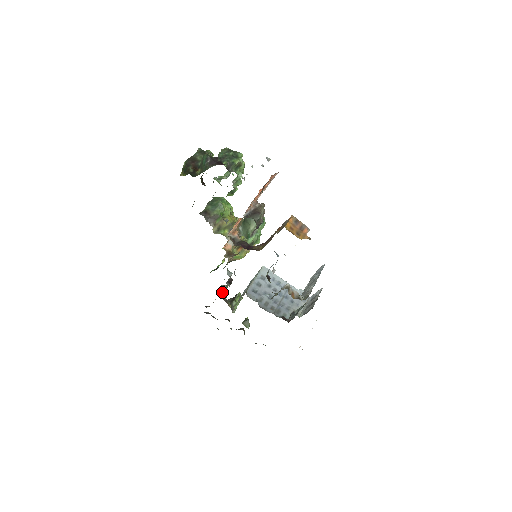
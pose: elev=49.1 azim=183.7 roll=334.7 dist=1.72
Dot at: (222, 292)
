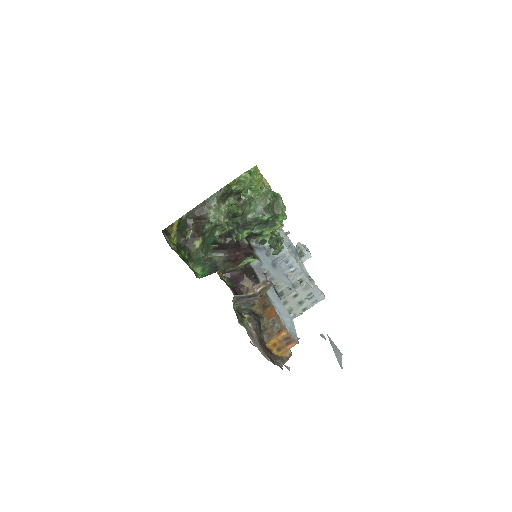
Dot at: occluded
